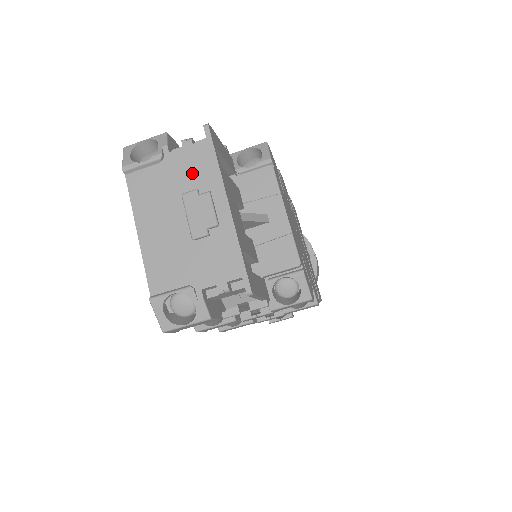
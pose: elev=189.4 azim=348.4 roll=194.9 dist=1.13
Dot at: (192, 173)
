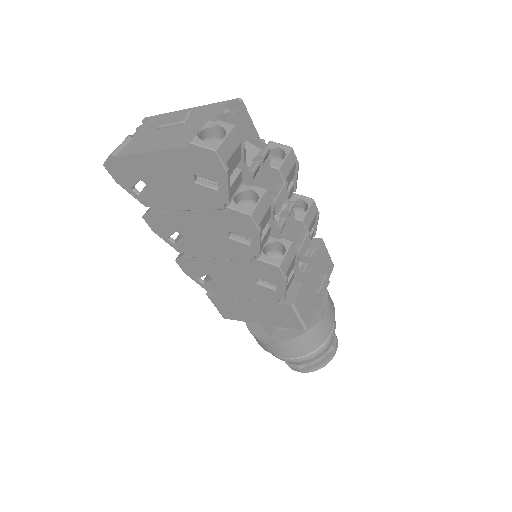
Dot at: (155, 125)
